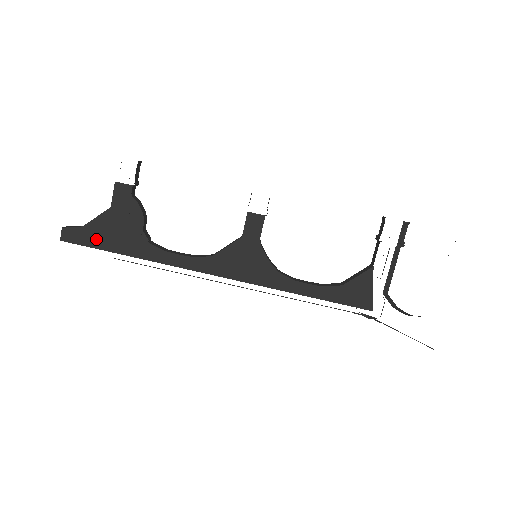
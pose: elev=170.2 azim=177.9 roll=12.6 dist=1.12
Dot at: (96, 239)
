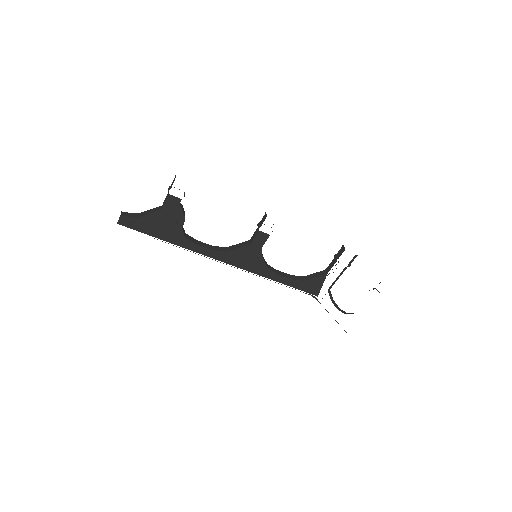
Dot at: (145, 227)
